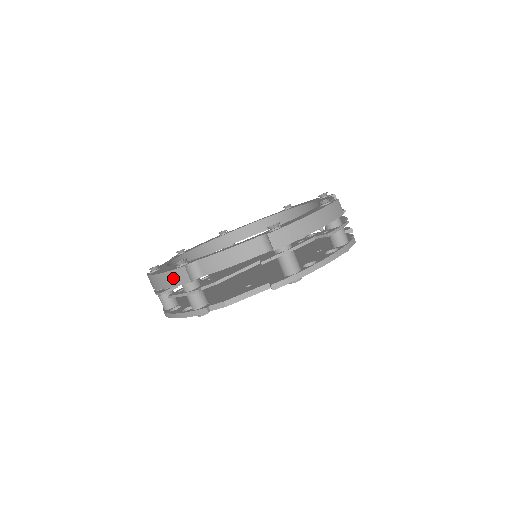
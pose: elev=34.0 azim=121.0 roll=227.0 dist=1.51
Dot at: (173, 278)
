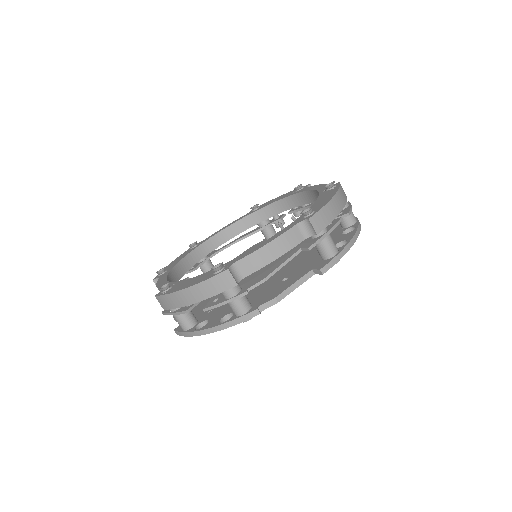
Dot at: (213, 286)
